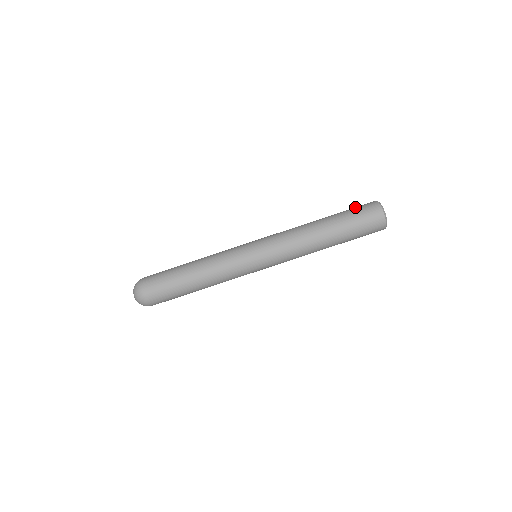
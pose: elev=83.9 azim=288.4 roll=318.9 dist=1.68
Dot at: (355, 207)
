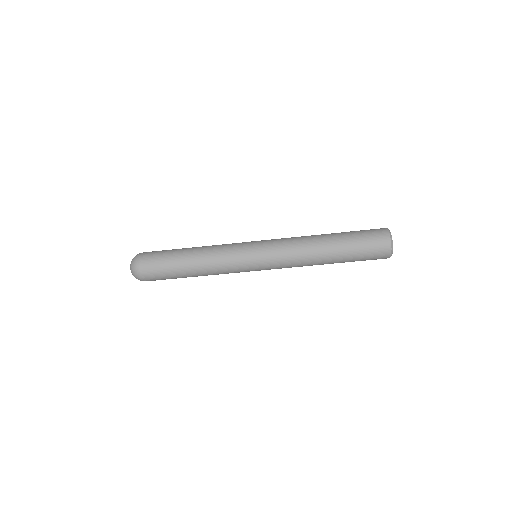
Dot at: (364, 230)
